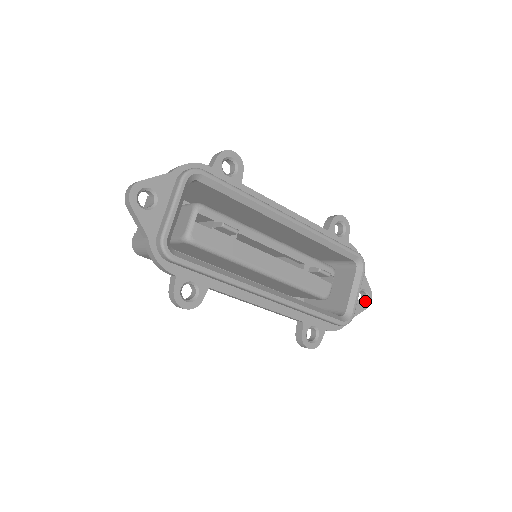
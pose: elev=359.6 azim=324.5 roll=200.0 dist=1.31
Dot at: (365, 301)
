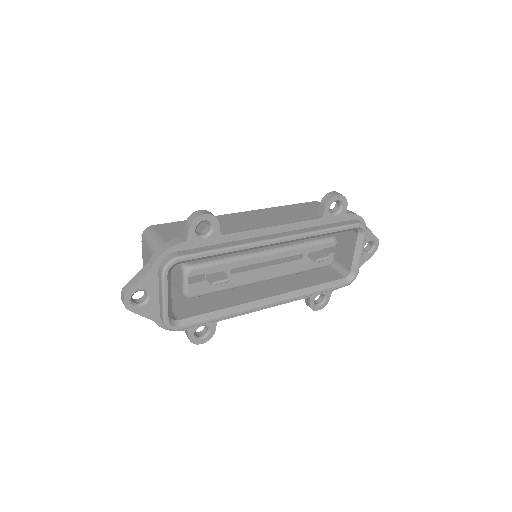
Dot at: (372, 248)
